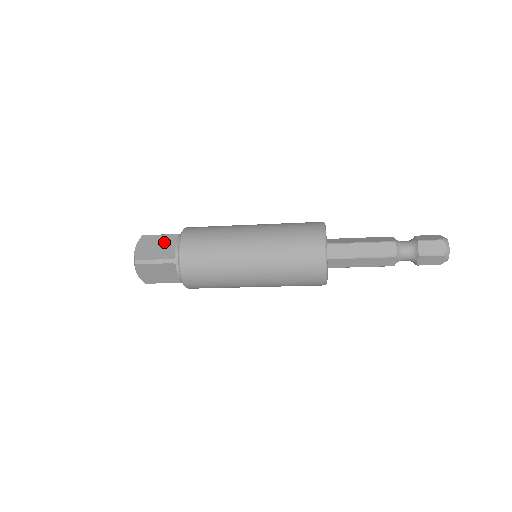
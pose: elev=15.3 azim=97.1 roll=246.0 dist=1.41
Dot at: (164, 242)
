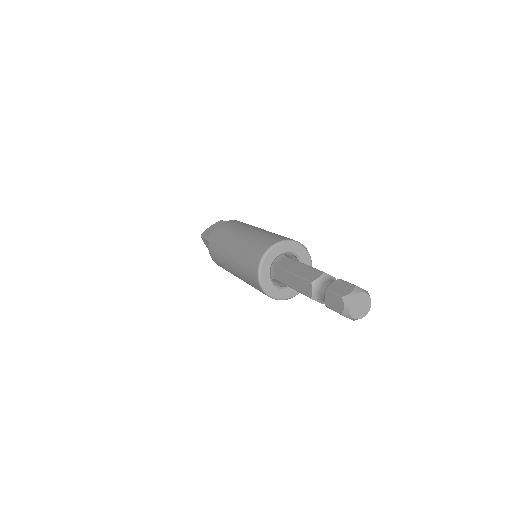
Dot at: occluded
